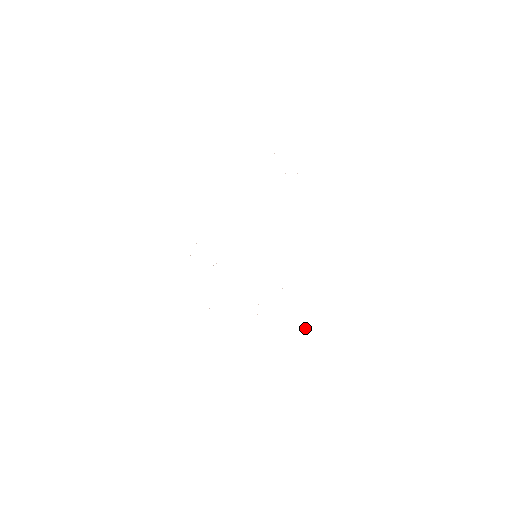
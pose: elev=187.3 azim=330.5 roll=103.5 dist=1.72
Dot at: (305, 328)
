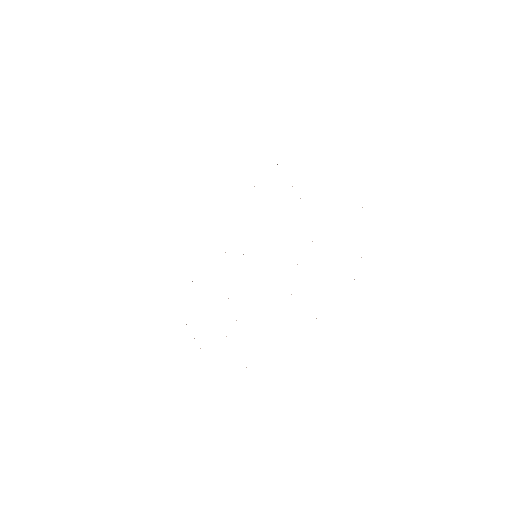
Dot at: occluded
